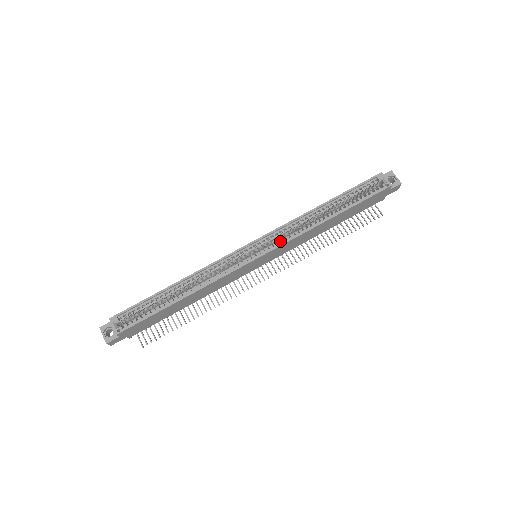
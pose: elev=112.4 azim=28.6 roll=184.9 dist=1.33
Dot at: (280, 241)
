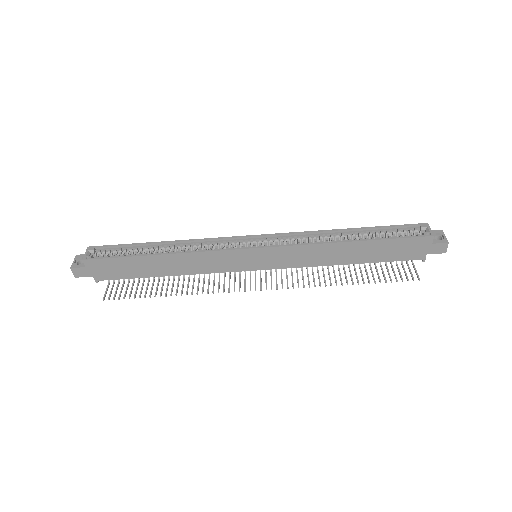
Dot at: occluded
